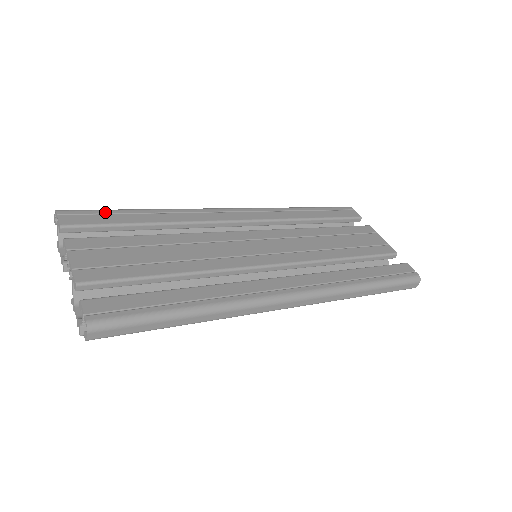
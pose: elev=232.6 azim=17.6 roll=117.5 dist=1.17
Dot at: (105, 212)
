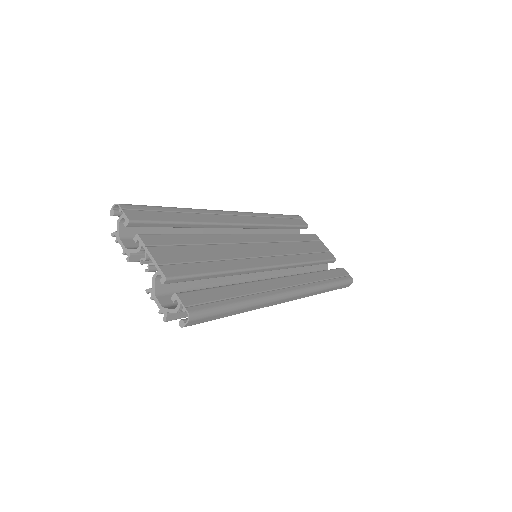
Dot at: (153, 209)
